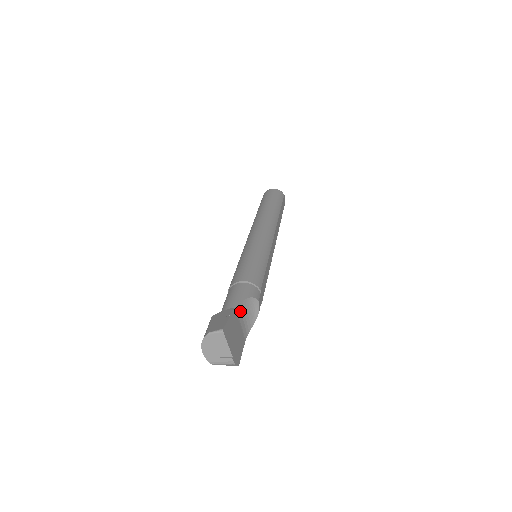
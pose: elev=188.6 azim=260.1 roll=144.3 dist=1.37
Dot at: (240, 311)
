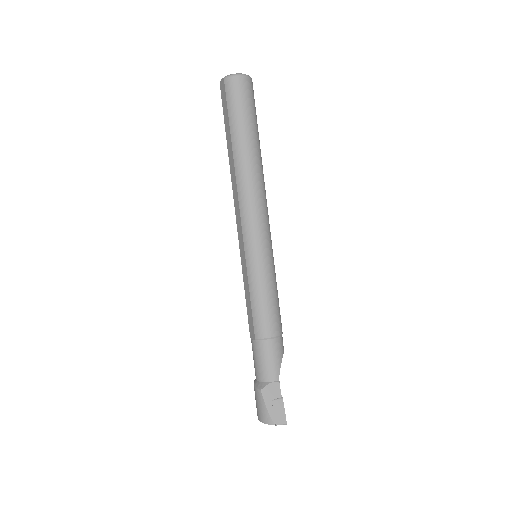
Dot at: occluded
